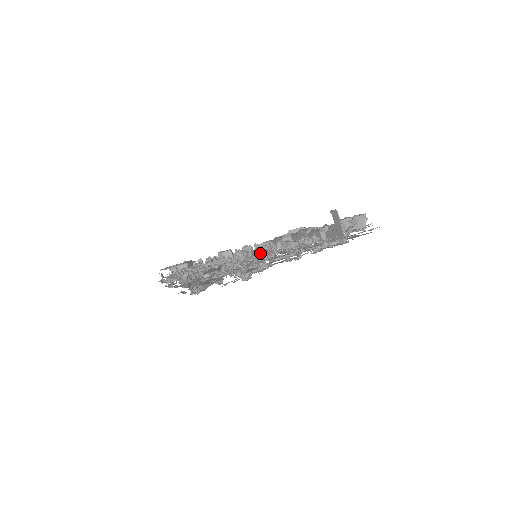
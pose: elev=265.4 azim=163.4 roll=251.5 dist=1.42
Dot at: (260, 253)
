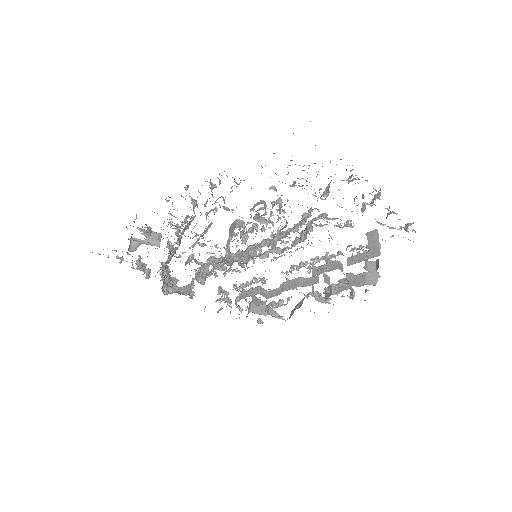
Dot at: occluded
